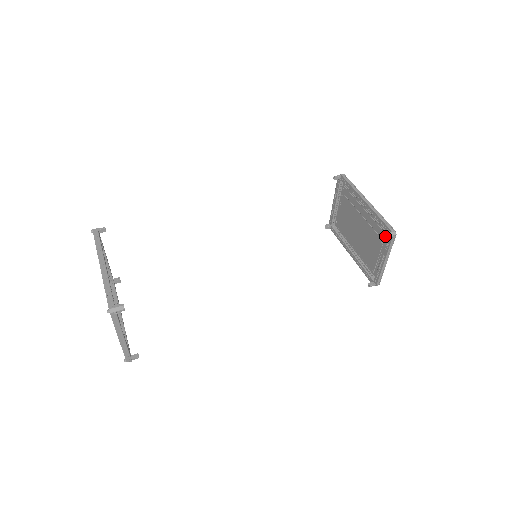
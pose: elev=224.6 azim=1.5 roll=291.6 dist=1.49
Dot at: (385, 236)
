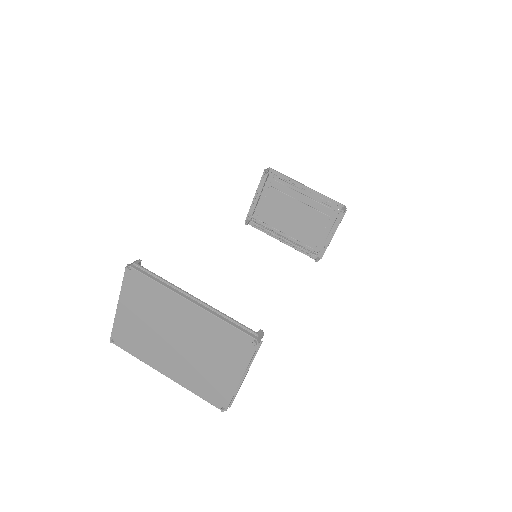
Dot at: (343, 211)
